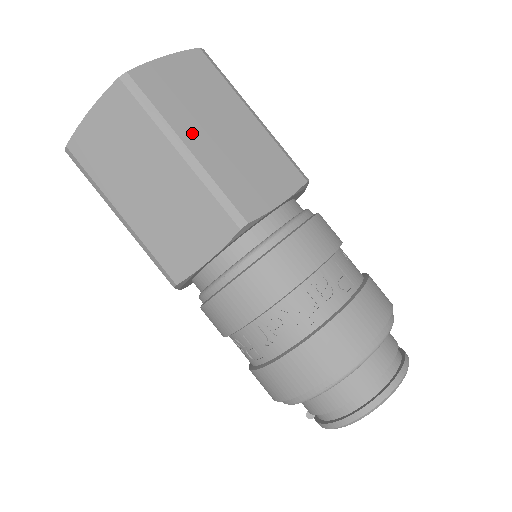
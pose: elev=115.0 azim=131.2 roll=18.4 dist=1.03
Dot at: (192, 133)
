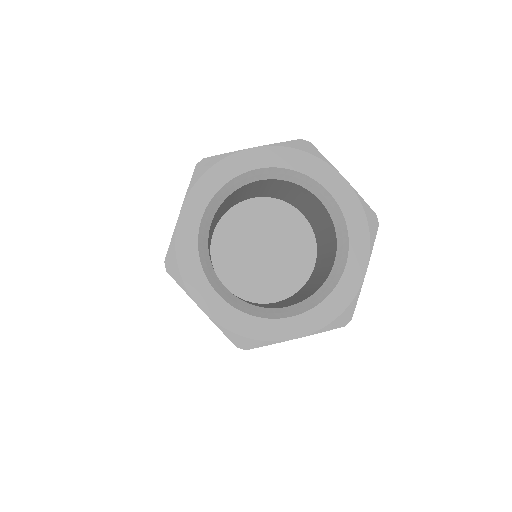
Dot at: occluded
